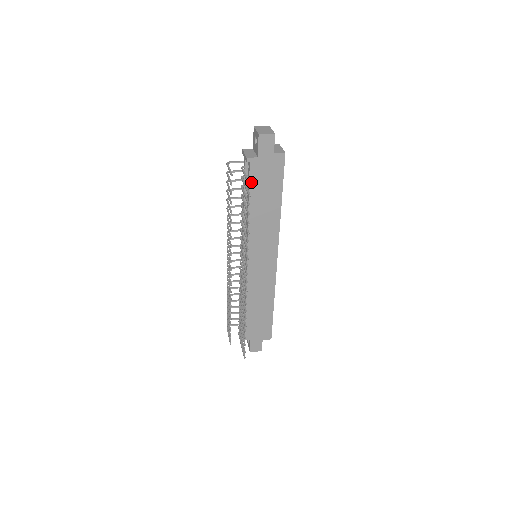
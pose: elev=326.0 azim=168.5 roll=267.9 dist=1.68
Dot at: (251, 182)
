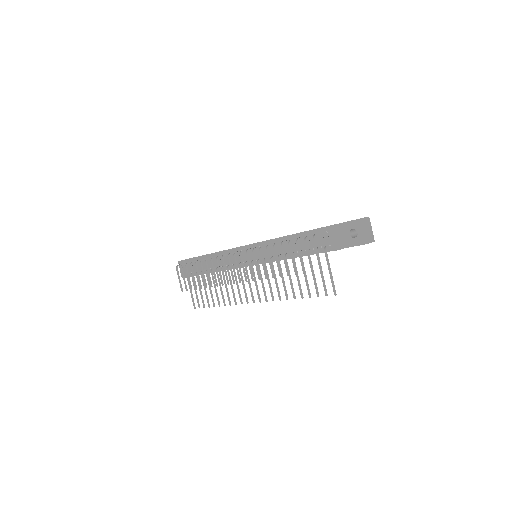
Dot at: occluded
